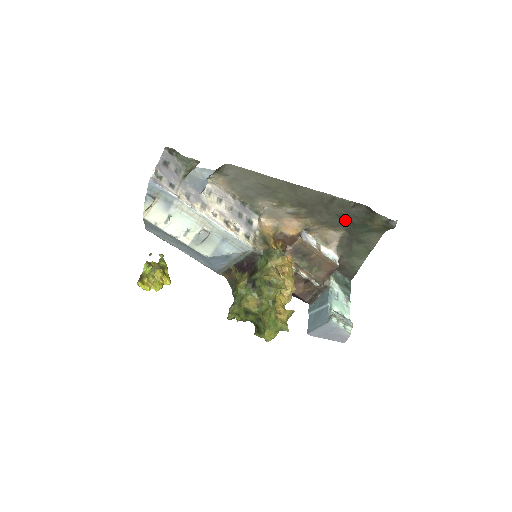
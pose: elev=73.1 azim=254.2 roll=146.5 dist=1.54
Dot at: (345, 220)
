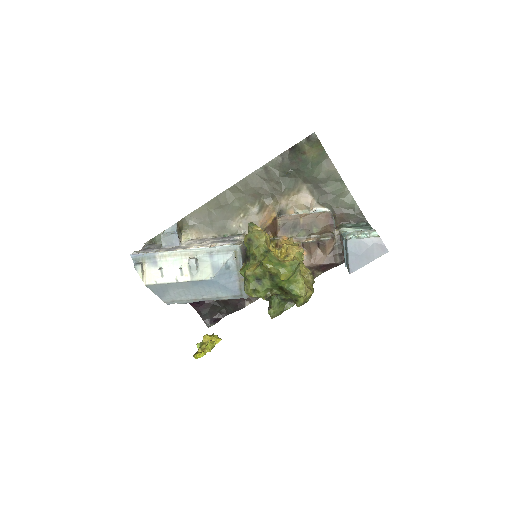
Dot at: (291, 174)
